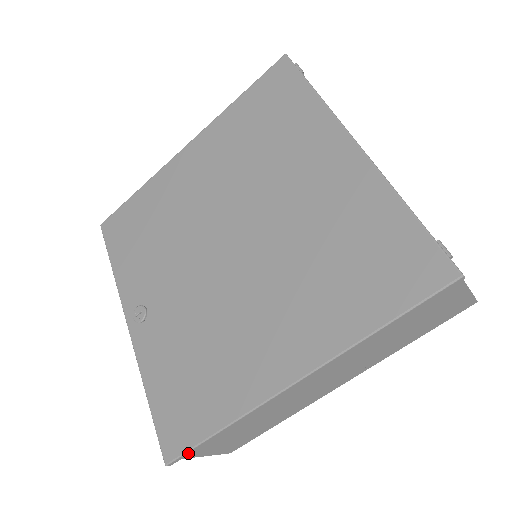
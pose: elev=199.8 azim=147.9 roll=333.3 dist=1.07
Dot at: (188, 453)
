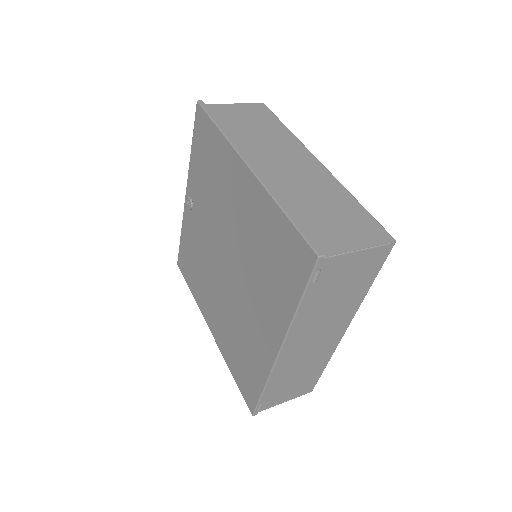
Dot at: occluded
